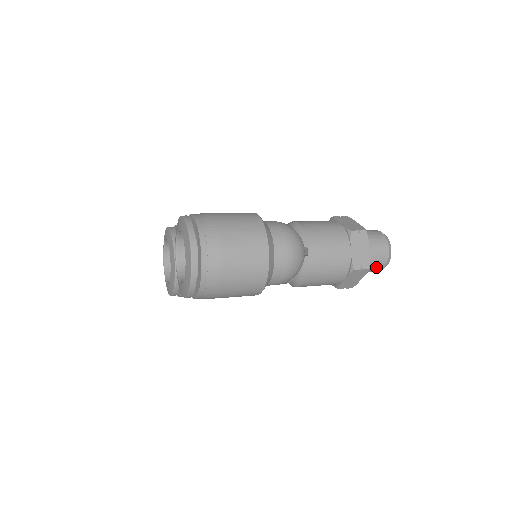
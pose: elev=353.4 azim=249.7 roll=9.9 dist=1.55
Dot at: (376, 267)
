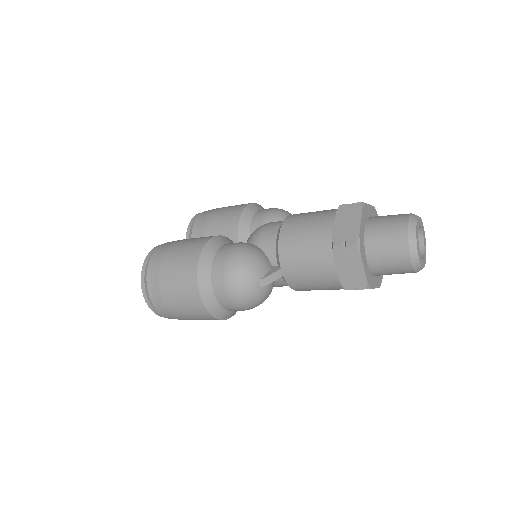
Dot at: (400, 273)
